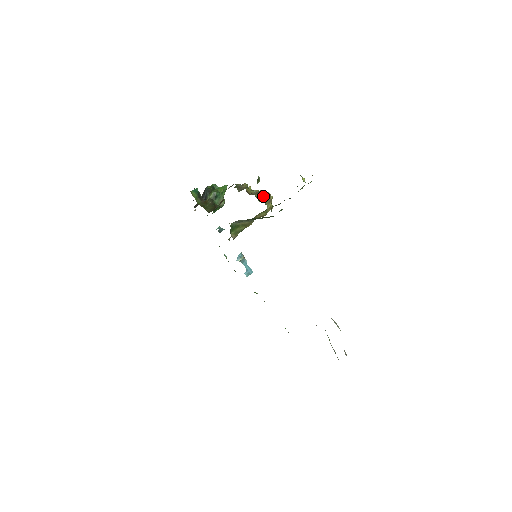
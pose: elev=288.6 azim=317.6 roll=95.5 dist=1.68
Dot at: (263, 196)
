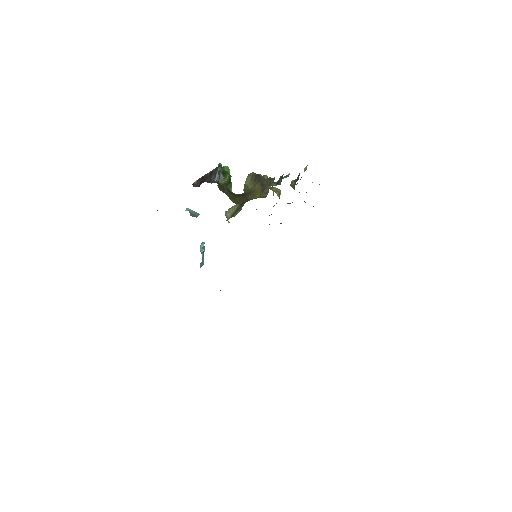
Dot at: (278, 193)
